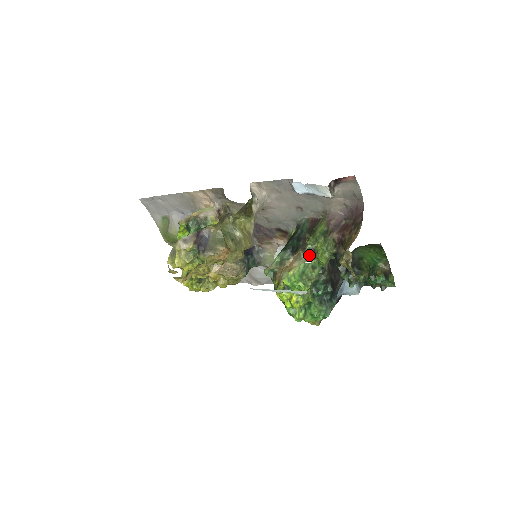
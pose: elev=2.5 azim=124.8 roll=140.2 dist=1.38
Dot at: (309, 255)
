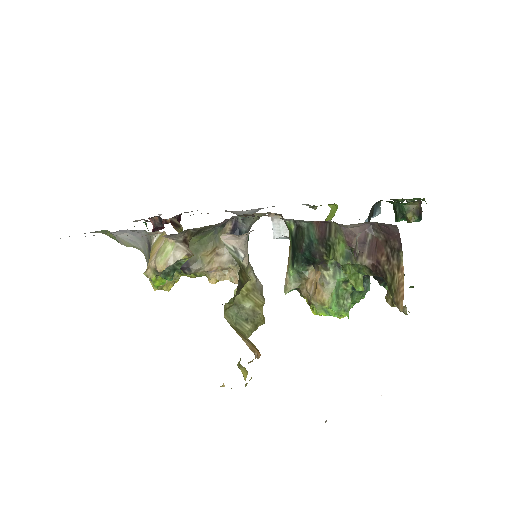
Dot at: (335, 273)
